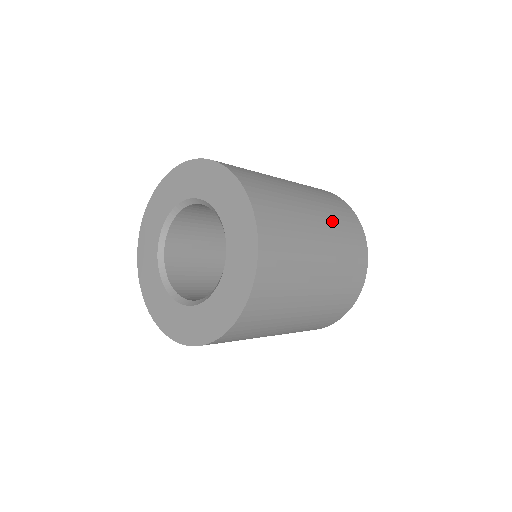
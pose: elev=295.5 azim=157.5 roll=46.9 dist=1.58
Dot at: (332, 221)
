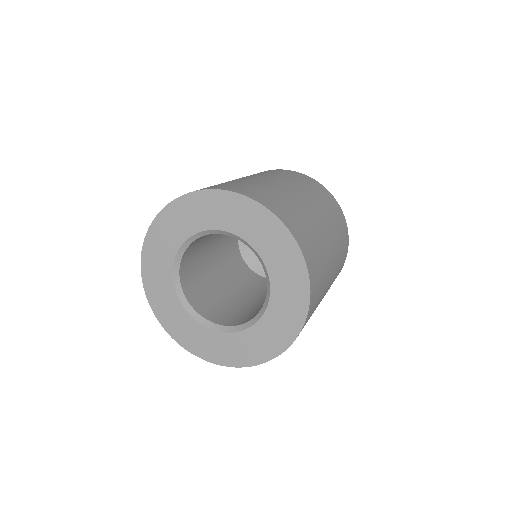
Dot at: (336, 234)
